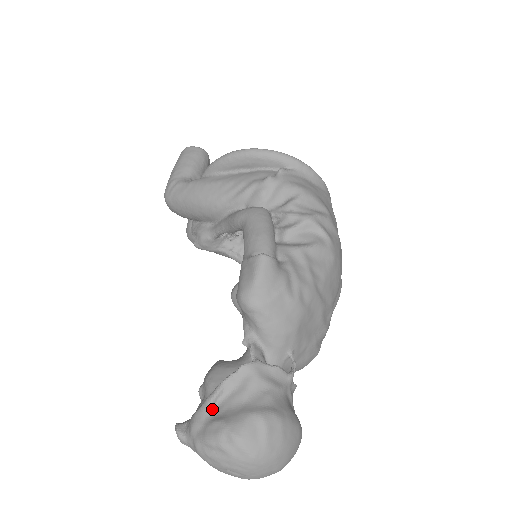
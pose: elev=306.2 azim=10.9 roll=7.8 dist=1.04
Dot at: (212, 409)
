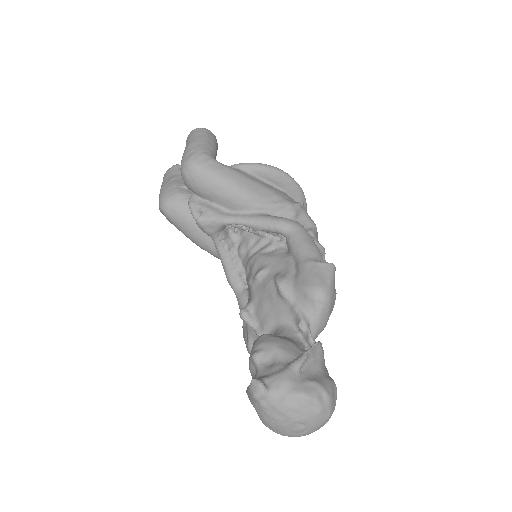
Dot at: (300, 371)
